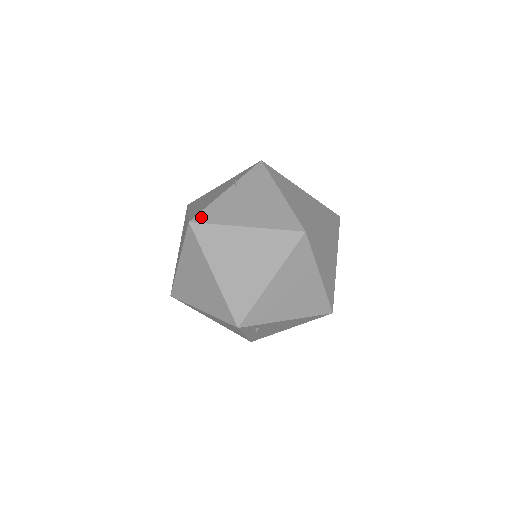
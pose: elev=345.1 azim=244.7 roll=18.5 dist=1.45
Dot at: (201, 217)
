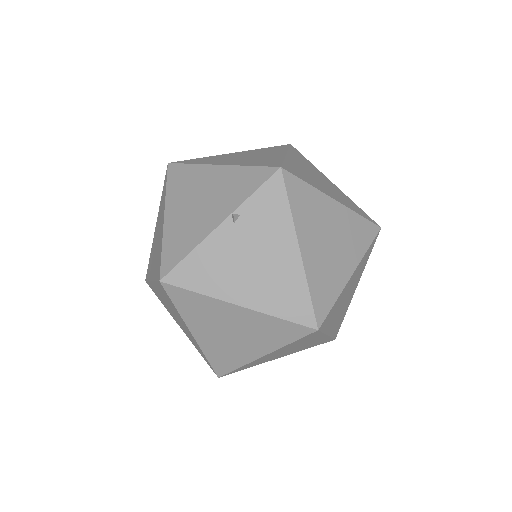
Dot at: (177, 275)
